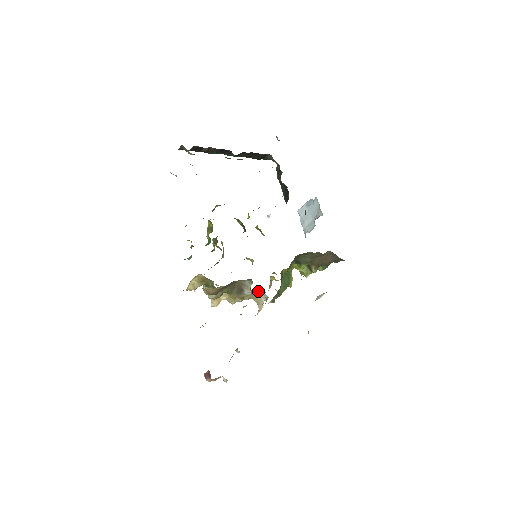
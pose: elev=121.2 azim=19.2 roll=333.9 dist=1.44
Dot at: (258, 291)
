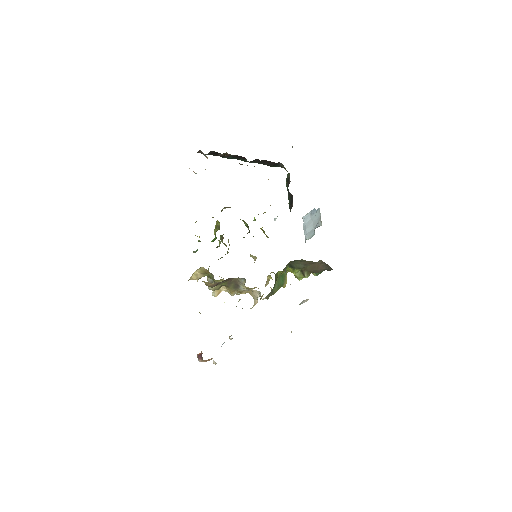
Dot at: (256, 287)
